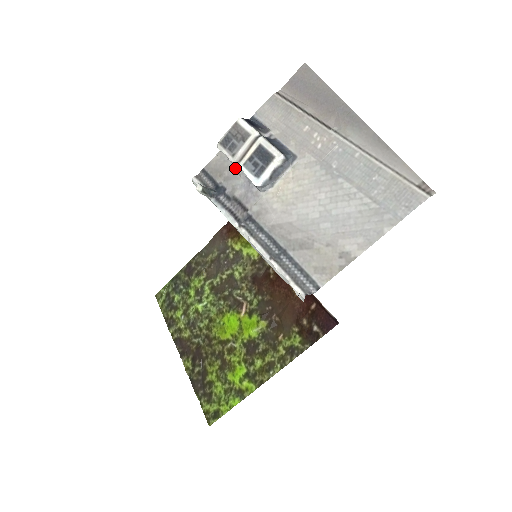
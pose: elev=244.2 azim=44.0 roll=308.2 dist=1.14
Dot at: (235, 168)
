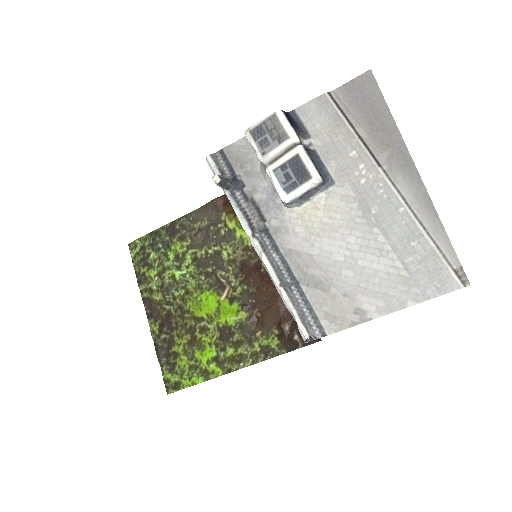
Dot at: (261, 166)
